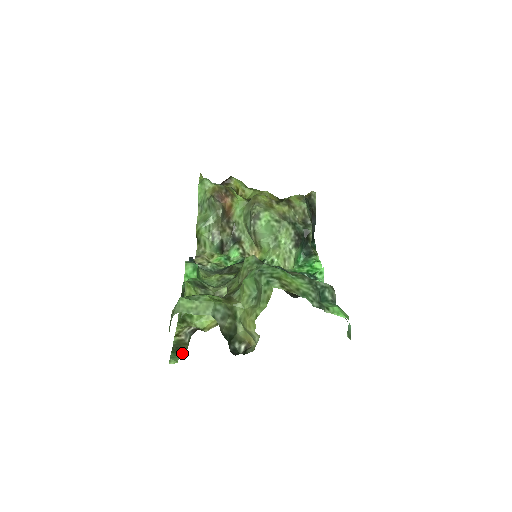
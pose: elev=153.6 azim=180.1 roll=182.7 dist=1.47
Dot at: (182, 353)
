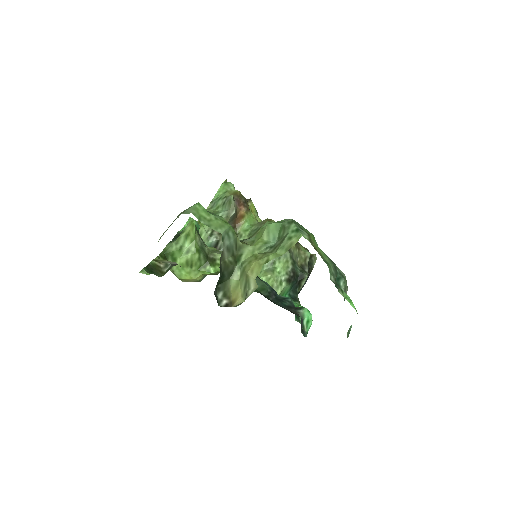
Dot at: (156, 275)
